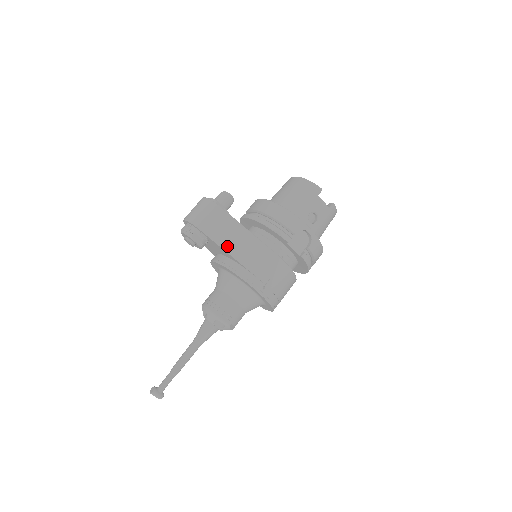
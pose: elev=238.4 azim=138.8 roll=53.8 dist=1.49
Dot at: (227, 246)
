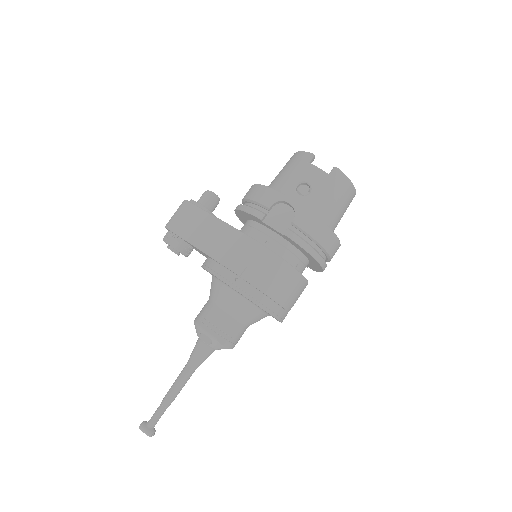
Dot at: (196, 241)
